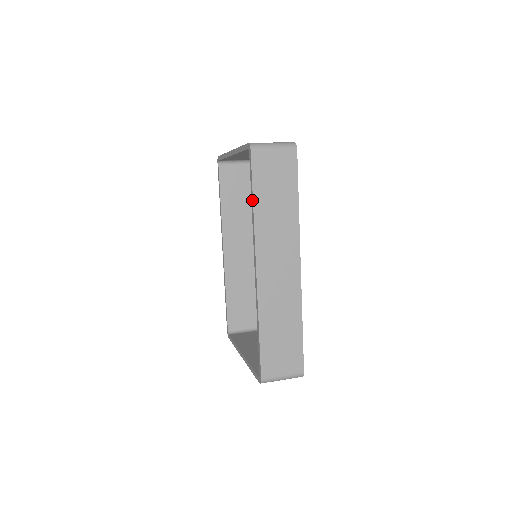
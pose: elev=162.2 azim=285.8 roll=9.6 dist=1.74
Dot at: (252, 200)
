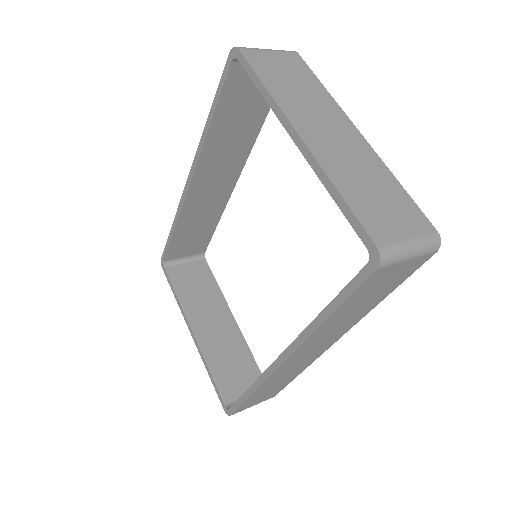
Dot at: (328, 313)
